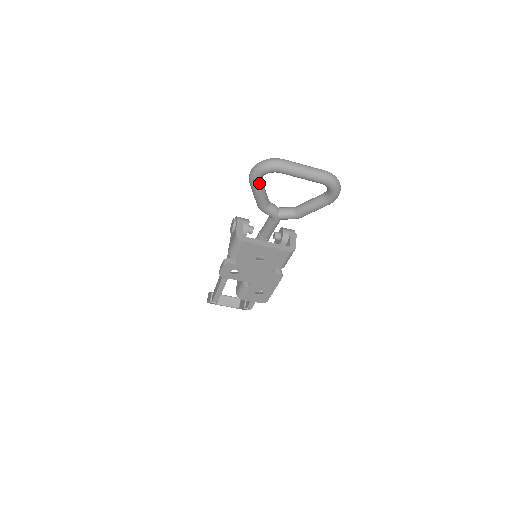
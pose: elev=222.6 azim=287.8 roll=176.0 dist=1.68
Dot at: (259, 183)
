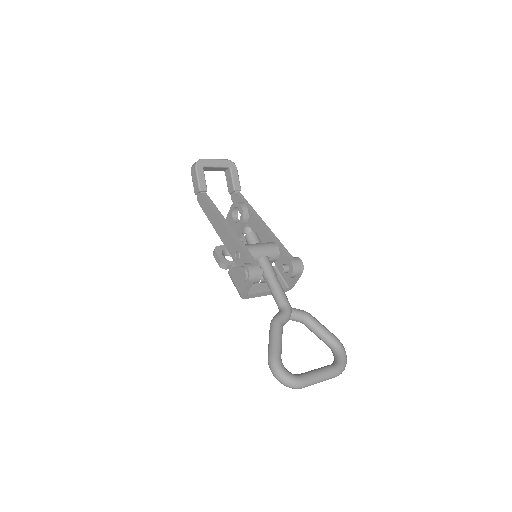
Dot at: occluded
